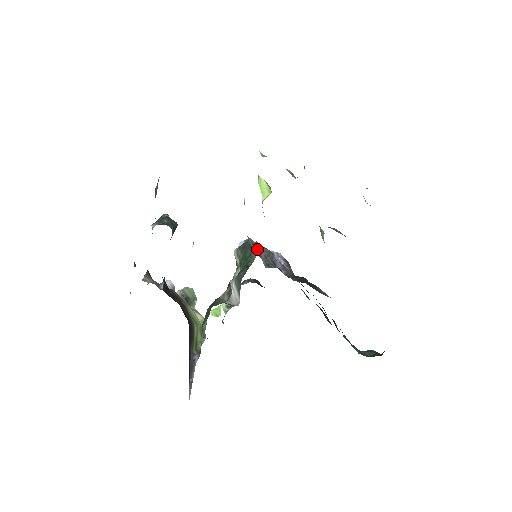
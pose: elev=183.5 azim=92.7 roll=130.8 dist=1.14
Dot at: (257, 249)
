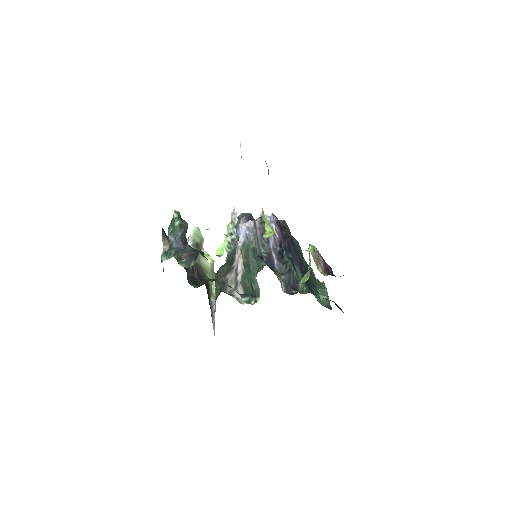
Dot at: (256, 237)
